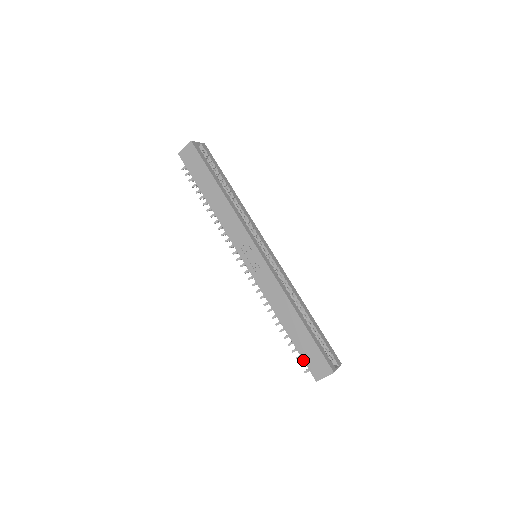
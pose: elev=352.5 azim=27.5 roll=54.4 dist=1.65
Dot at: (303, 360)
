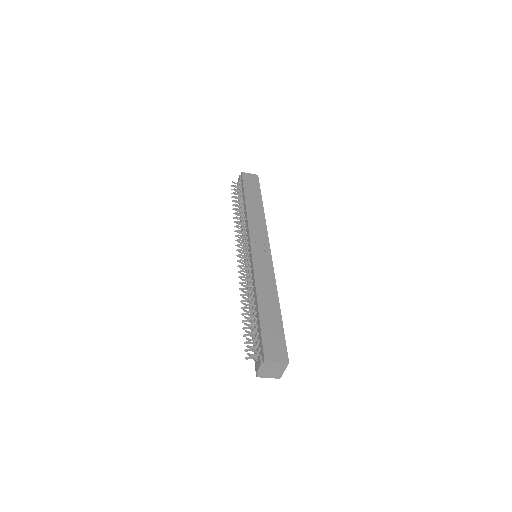
Dot at: (262, 336)
